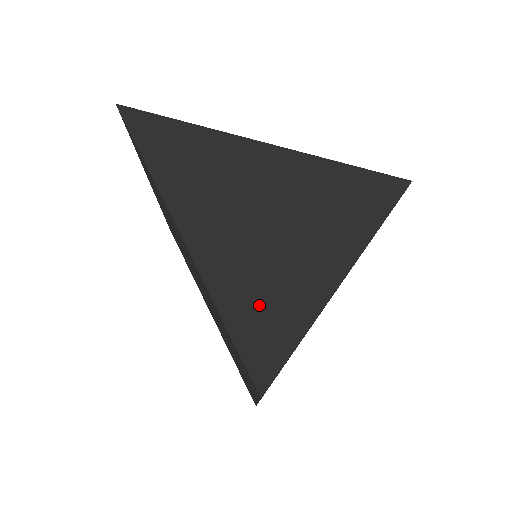
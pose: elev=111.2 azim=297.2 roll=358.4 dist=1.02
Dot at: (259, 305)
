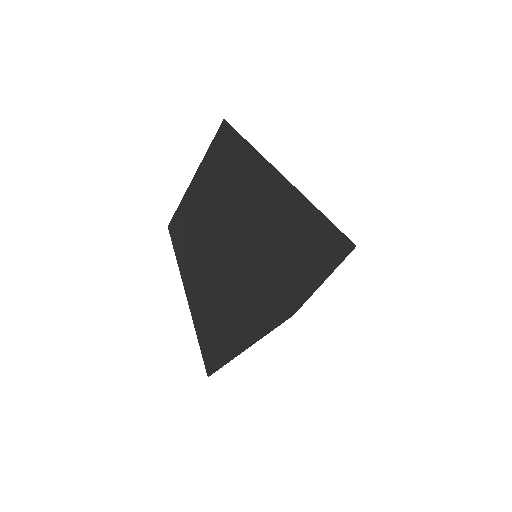
Dot at: occluded
